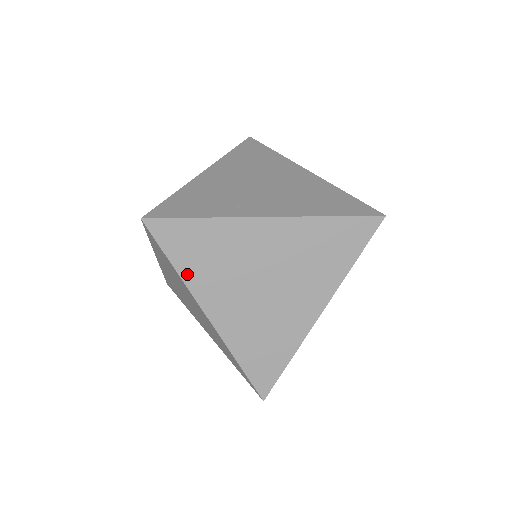
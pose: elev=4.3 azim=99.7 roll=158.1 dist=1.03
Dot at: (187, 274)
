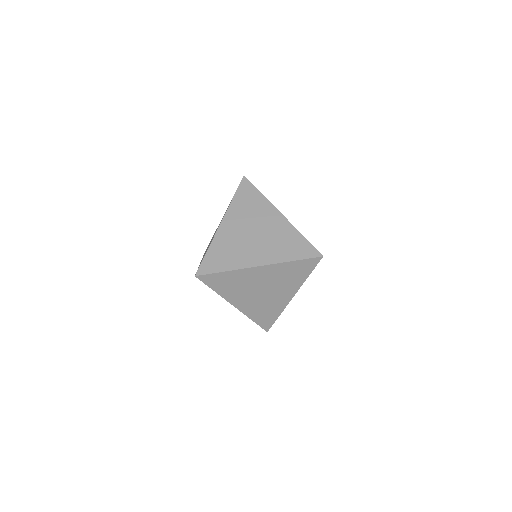
Dot at: (266, 198)
